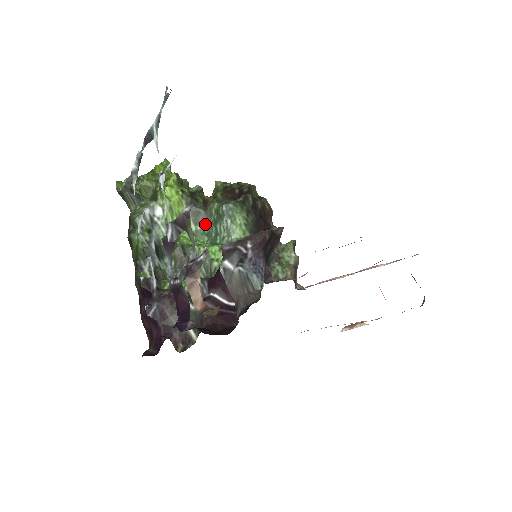
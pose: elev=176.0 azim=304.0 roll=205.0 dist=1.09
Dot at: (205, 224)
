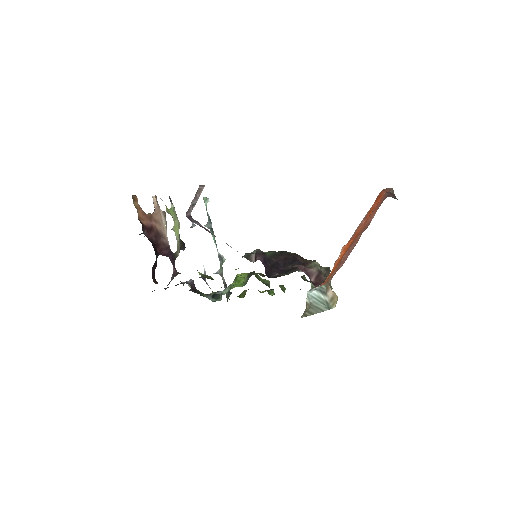
Dot at: occluded
